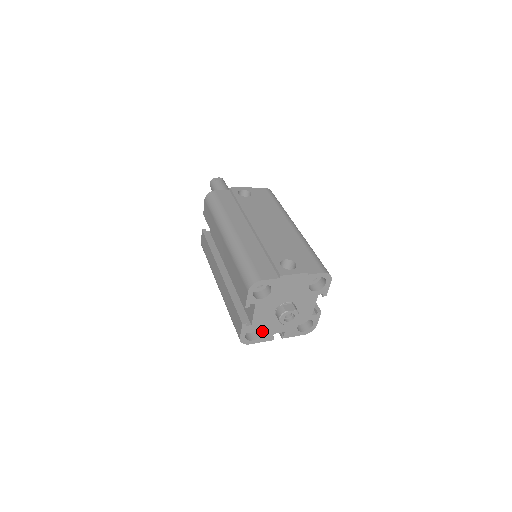
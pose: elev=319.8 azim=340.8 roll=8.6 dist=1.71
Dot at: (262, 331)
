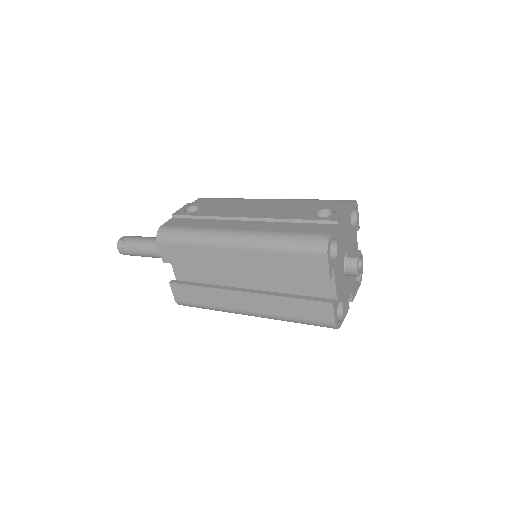
Dot at: (342, 302)
